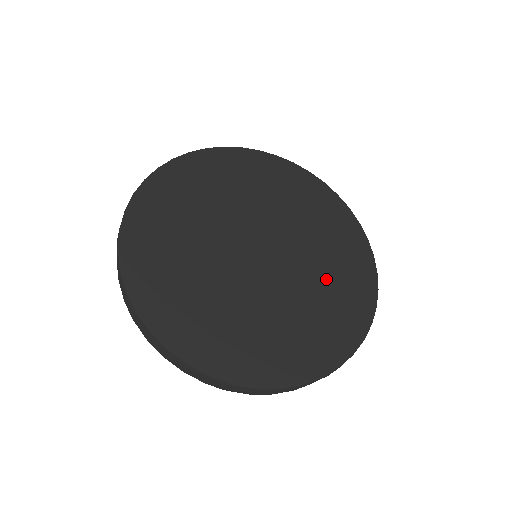
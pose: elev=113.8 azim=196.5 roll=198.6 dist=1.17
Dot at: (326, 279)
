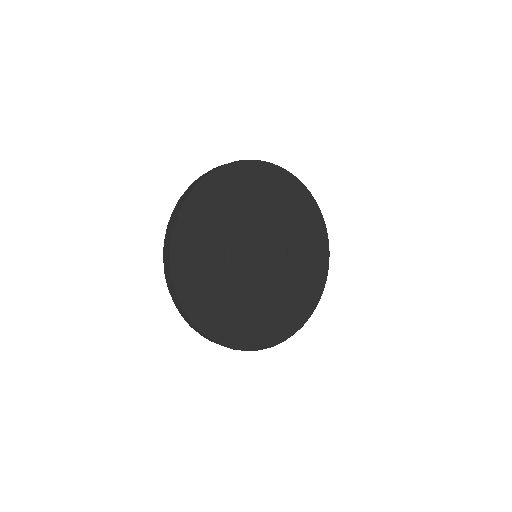
Dot at: (300, 259)
